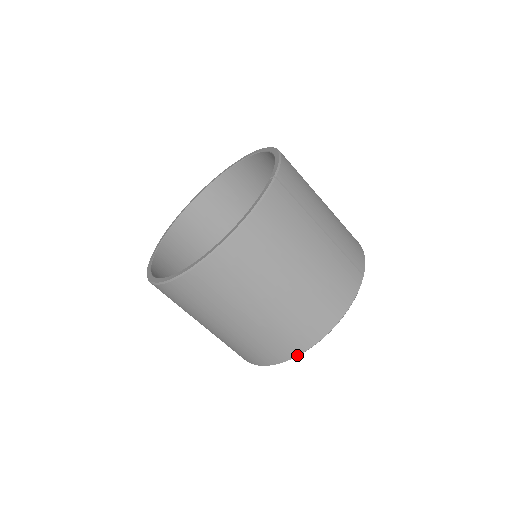
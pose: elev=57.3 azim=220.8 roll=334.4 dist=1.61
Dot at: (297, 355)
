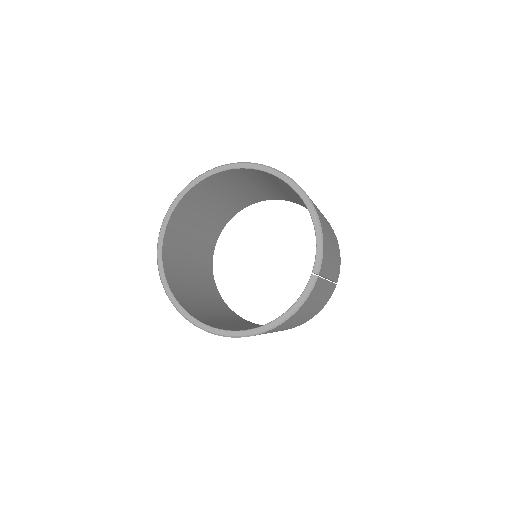
Dot at: occluded
